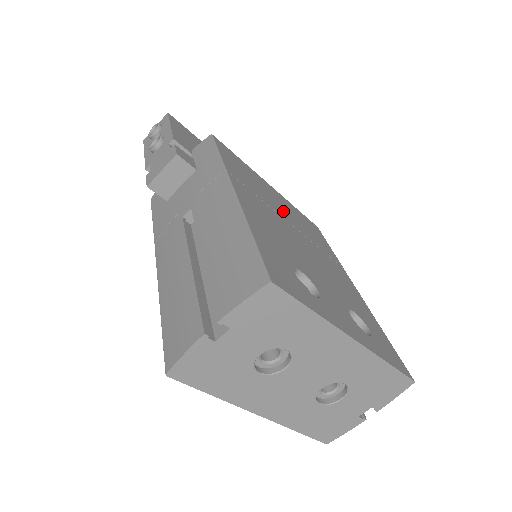
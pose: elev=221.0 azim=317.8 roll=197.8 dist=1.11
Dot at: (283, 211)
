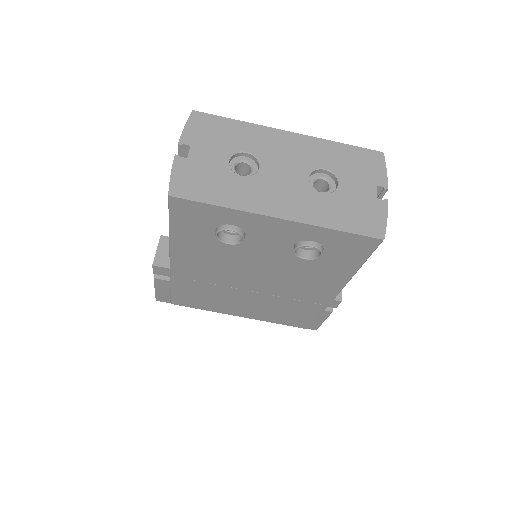
Dot at: occluded
